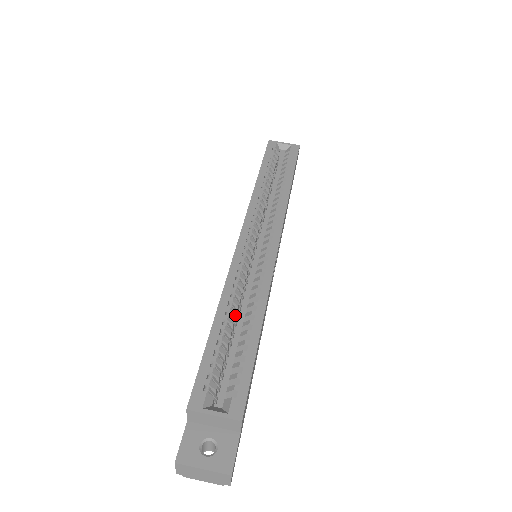
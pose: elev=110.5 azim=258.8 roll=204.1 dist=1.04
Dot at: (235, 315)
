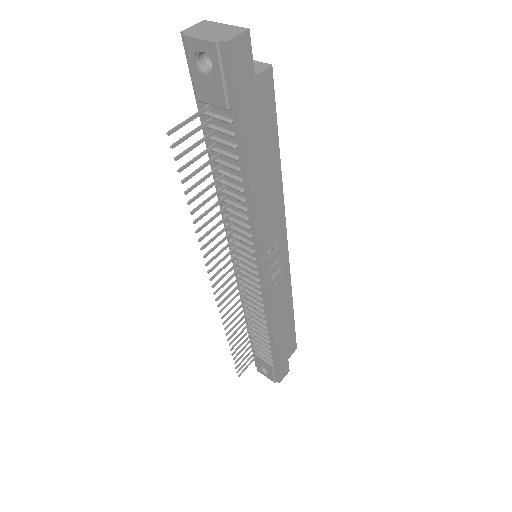
Dot at: occluded
